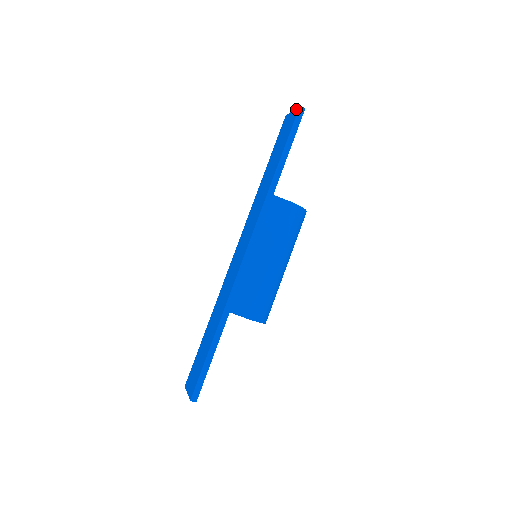
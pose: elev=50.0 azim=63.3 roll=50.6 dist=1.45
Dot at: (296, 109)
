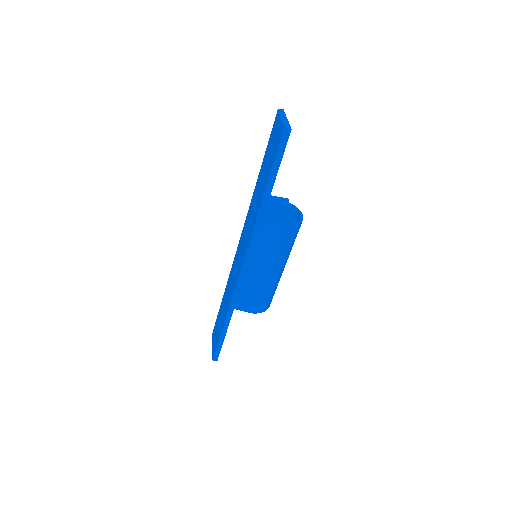
Dot at: (282, 126)
